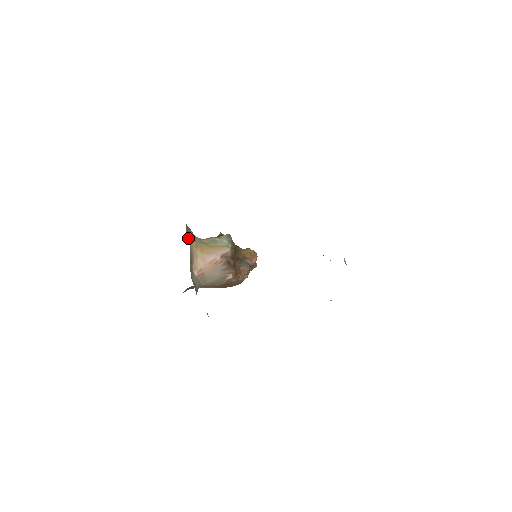
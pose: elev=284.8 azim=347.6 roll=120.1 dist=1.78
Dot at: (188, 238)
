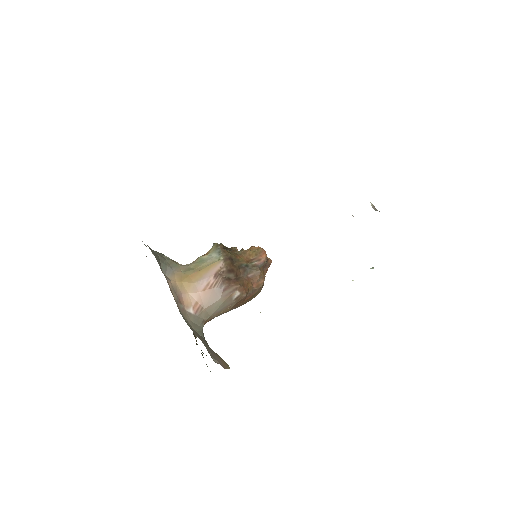
Dot at: (167, 274)
